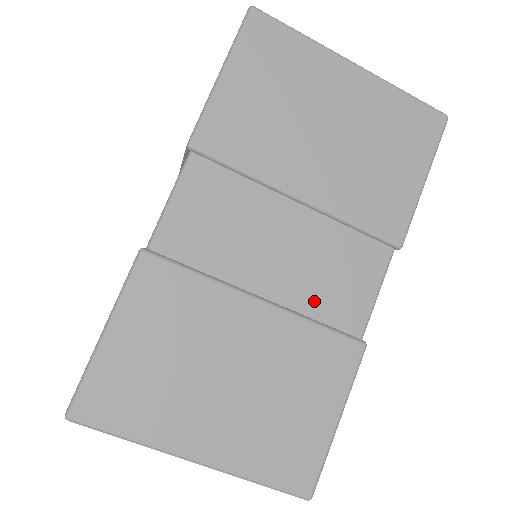
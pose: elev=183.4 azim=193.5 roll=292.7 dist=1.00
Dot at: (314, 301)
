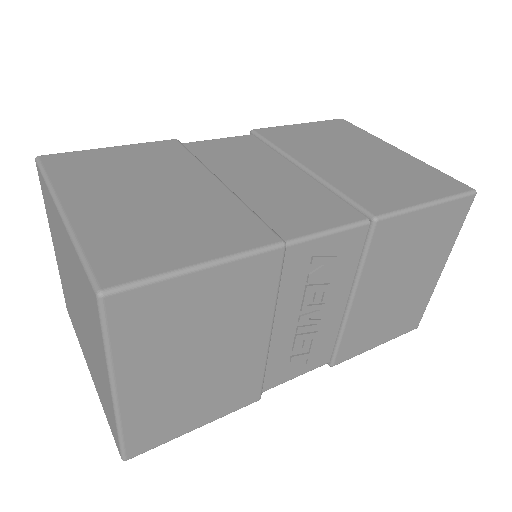
Dot at: (263, 205)
